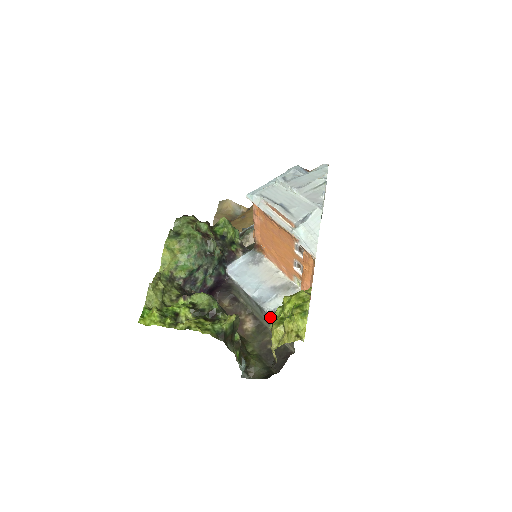
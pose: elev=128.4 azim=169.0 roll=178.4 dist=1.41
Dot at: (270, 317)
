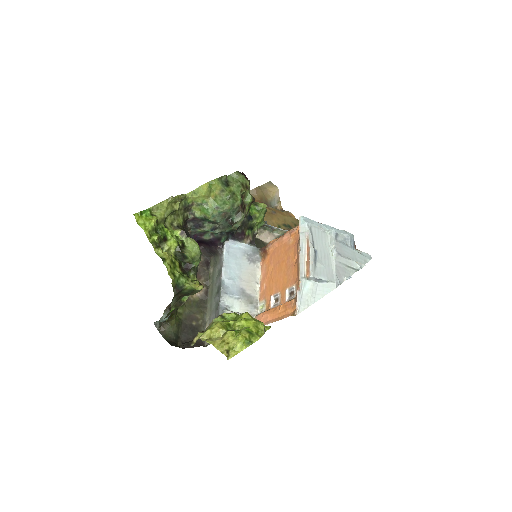
Dot at: (218, 307)
